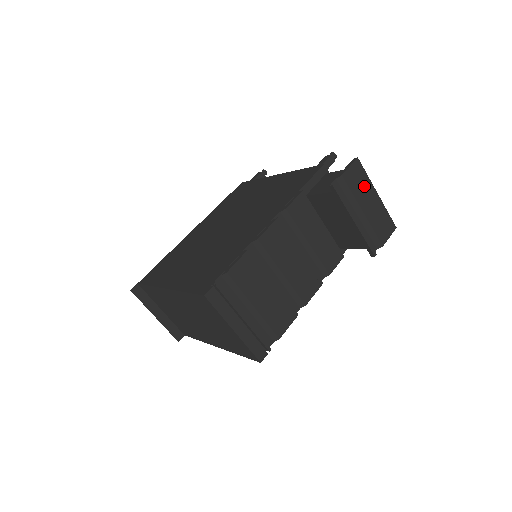
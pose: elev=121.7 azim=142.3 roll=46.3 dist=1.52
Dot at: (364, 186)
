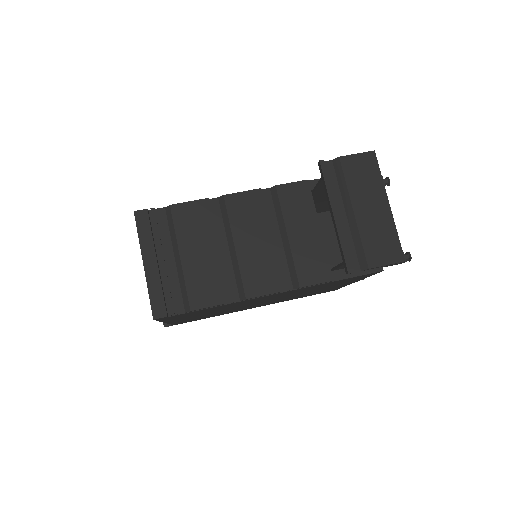
Dot at: (370, 185)
